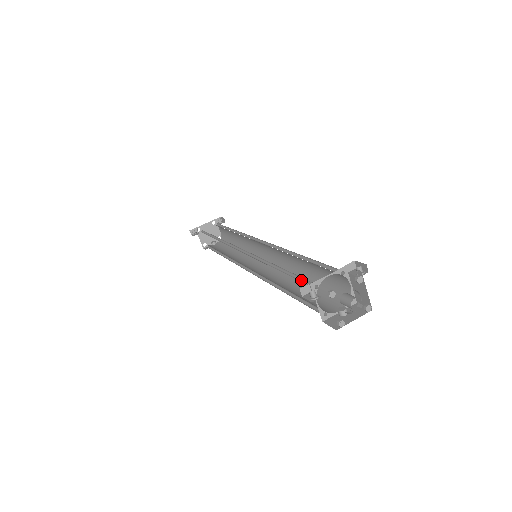
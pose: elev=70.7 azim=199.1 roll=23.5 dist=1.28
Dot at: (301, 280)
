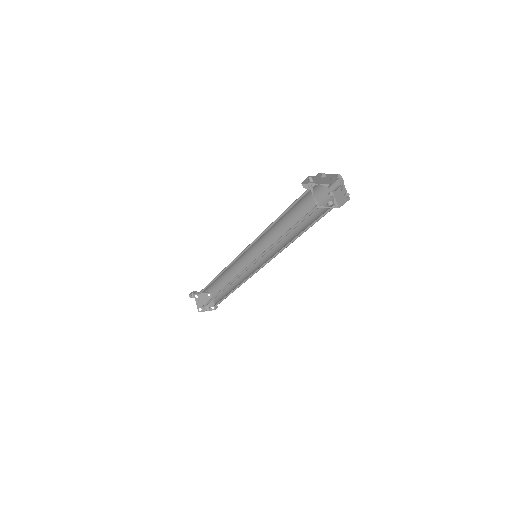
Dot at: occluded
